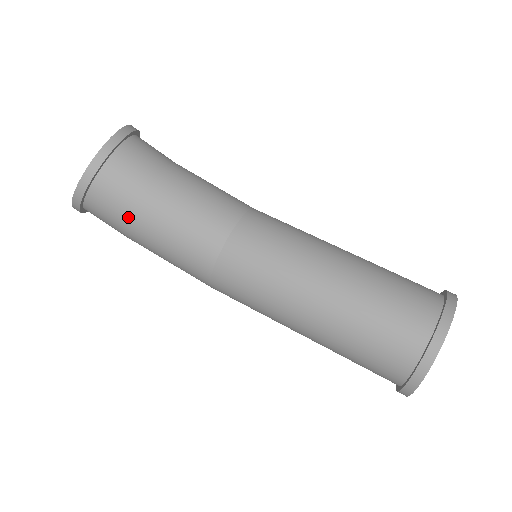
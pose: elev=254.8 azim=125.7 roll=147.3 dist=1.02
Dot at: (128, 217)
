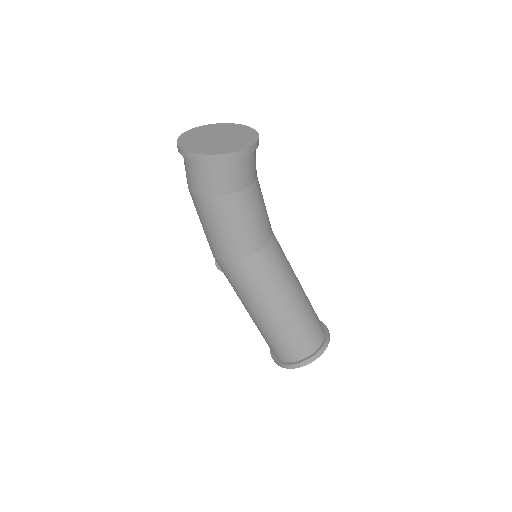
Dot at: (232, 192)
